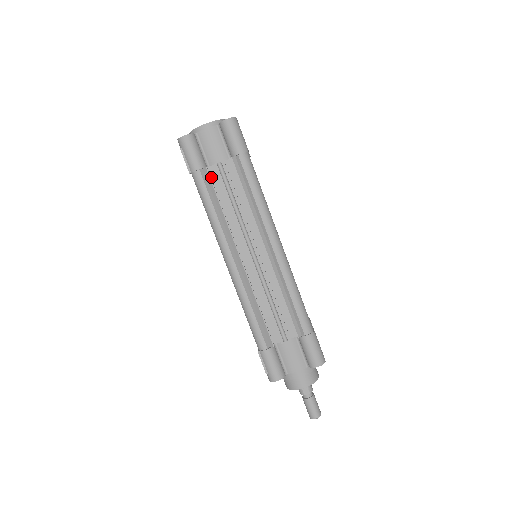
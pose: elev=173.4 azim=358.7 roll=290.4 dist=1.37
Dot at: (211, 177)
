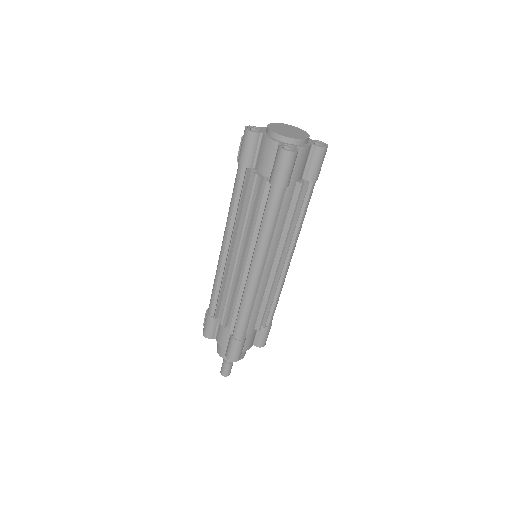
Dot at: (250, 178)
